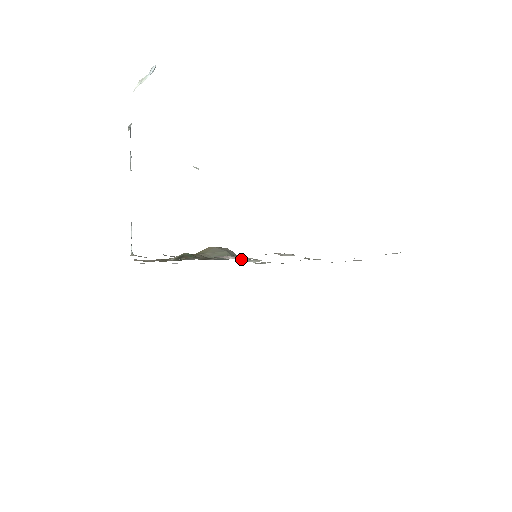
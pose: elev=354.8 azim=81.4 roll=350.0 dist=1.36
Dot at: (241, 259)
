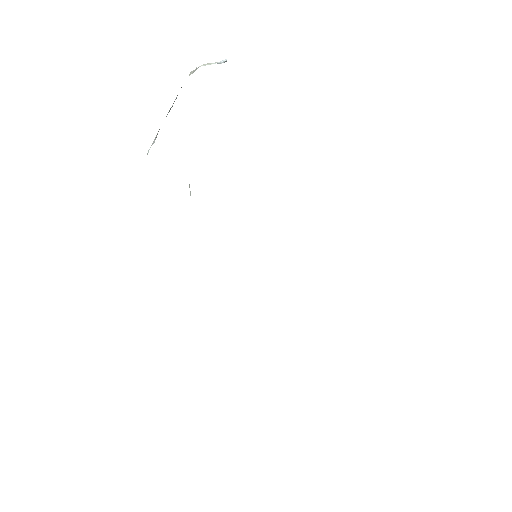
Dot at: occluded
